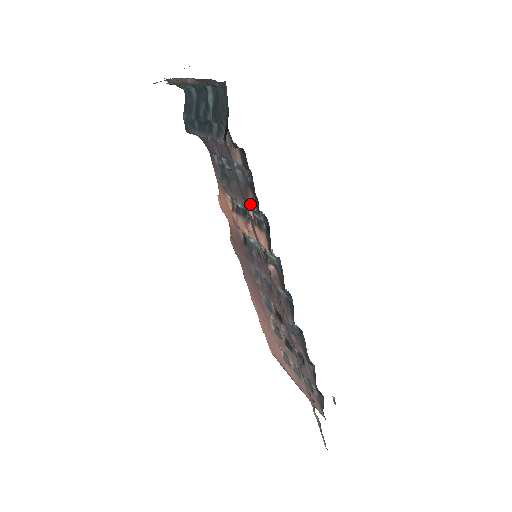
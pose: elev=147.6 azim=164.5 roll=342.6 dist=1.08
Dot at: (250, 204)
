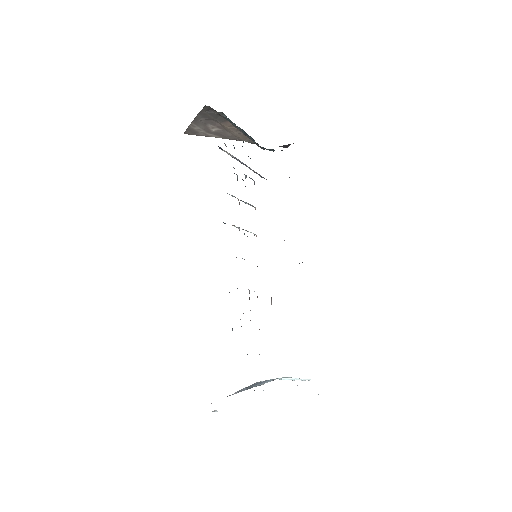
Dot at: occluded
